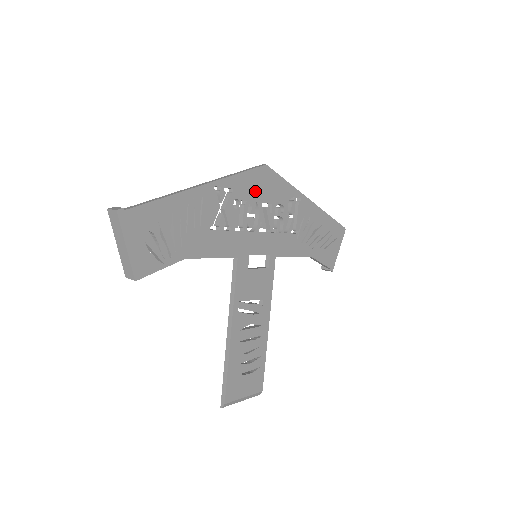
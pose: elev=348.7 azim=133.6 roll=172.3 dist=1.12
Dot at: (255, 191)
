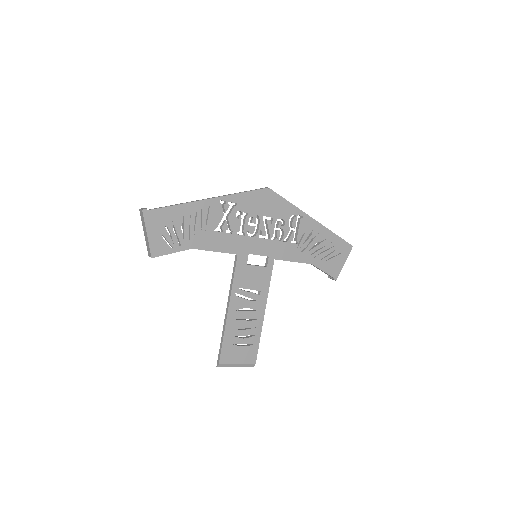
Dot at: (257, 207)
